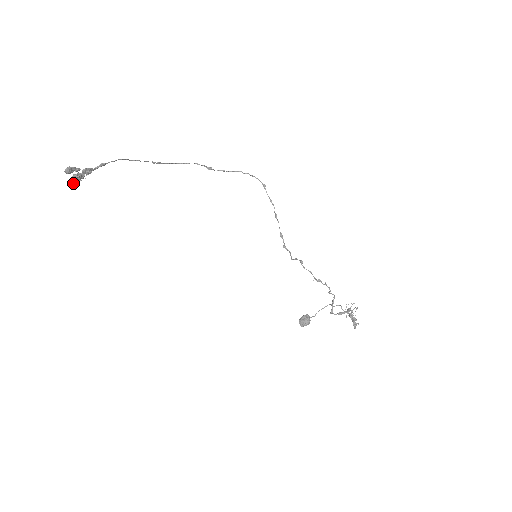
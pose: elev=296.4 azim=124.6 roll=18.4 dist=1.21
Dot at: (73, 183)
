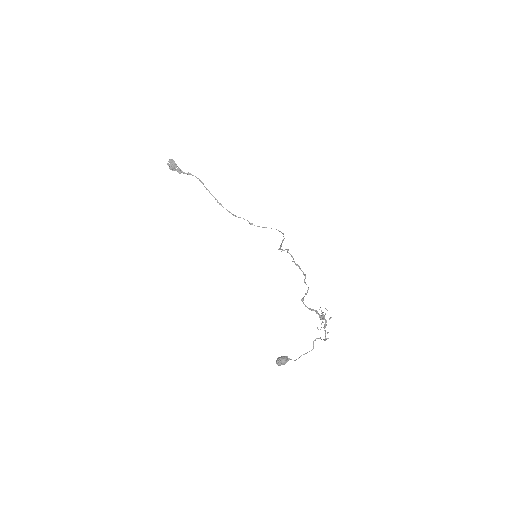
Dot at: (169, 165)
